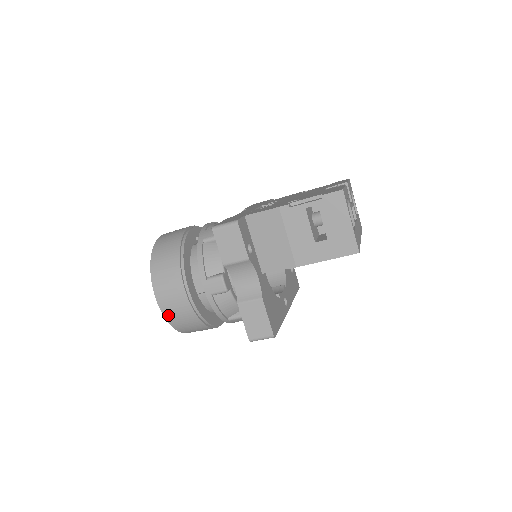
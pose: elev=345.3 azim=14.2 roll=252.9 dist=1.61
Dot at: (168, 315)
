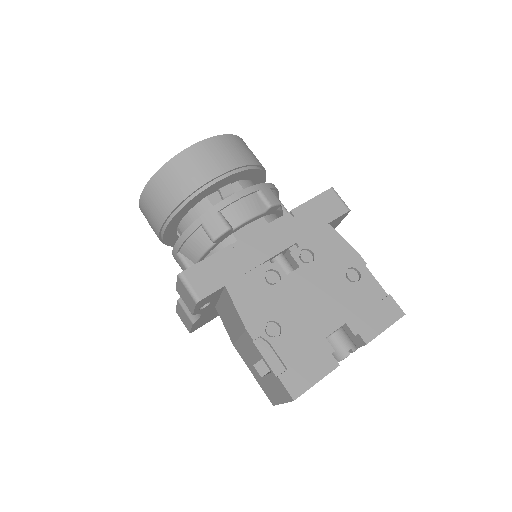
Dot at: occluded
